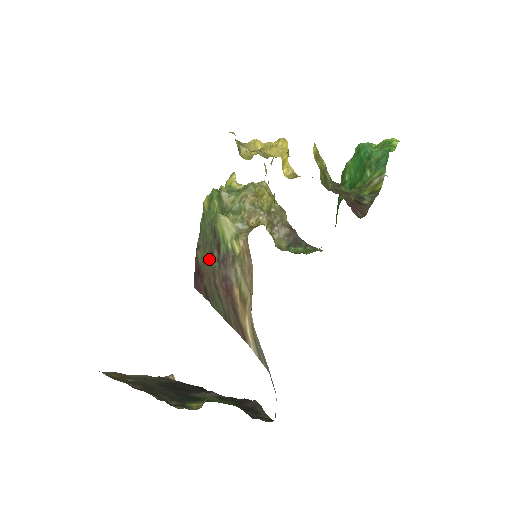
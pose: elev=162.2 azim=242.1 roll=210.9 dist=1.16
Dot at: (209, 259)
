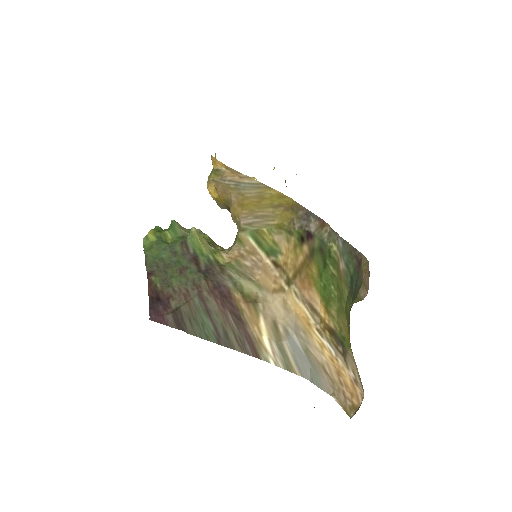
Dot at: (181, 275)
